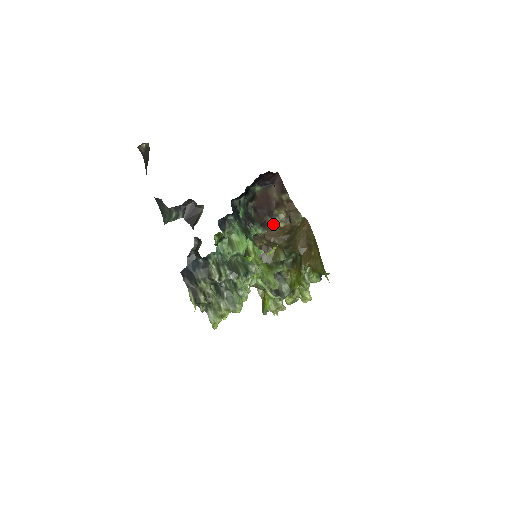
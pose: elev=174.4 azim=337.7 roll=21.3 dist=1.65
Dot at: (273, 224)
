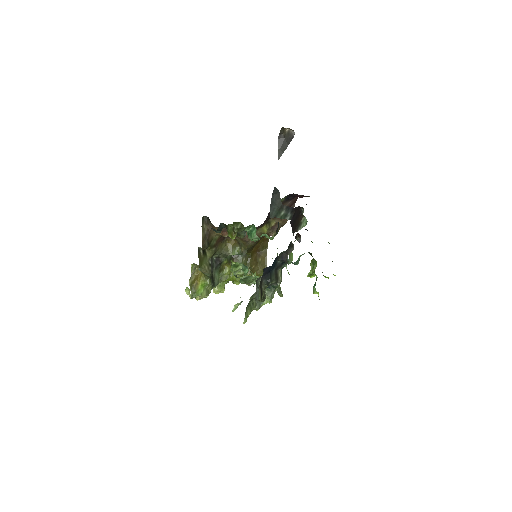
Dot at: (262, 228)
